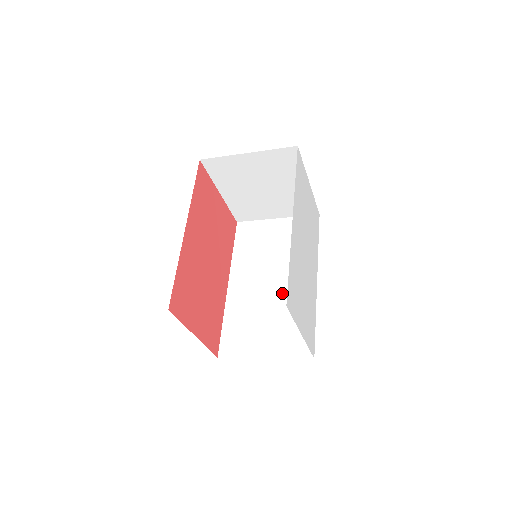
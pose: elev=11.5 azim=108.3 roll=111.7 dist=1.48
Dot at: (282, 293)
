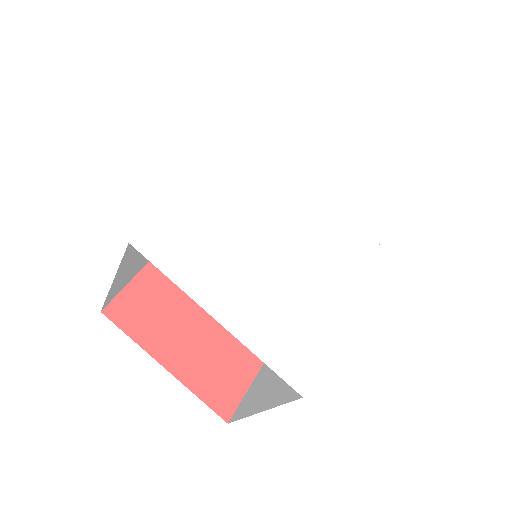
Dot at: occluded
